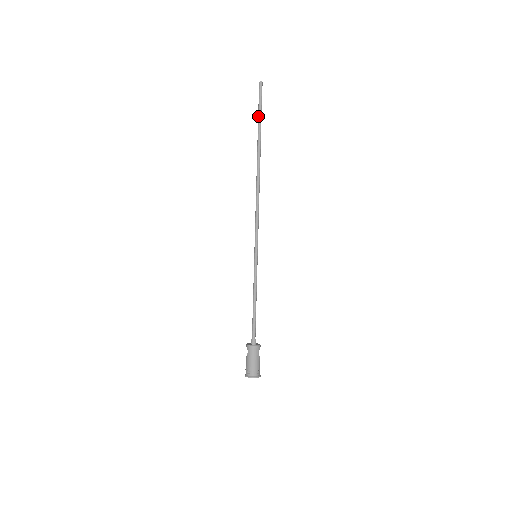
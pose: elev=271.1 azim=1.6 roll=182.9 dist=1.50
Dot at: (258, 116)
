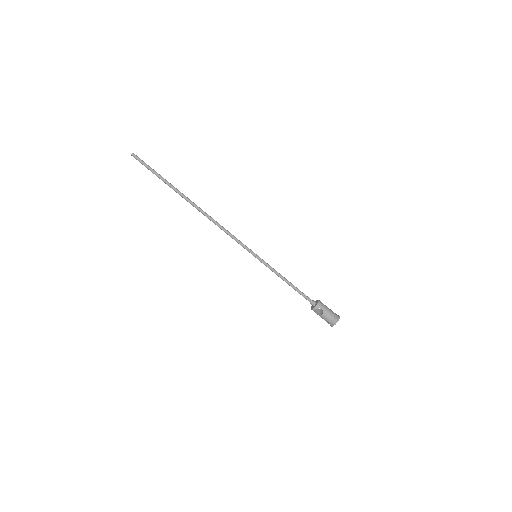
Dot at: (157, 175)
